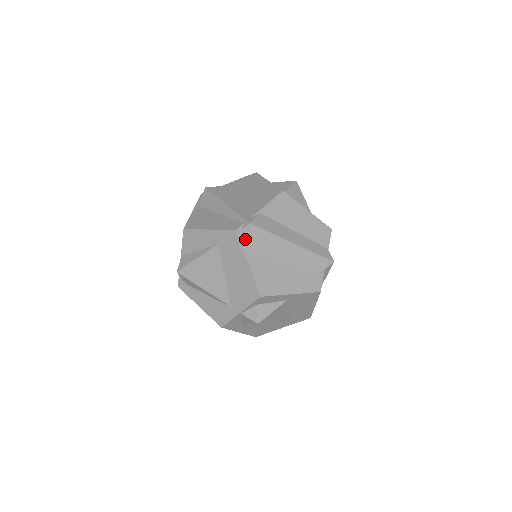
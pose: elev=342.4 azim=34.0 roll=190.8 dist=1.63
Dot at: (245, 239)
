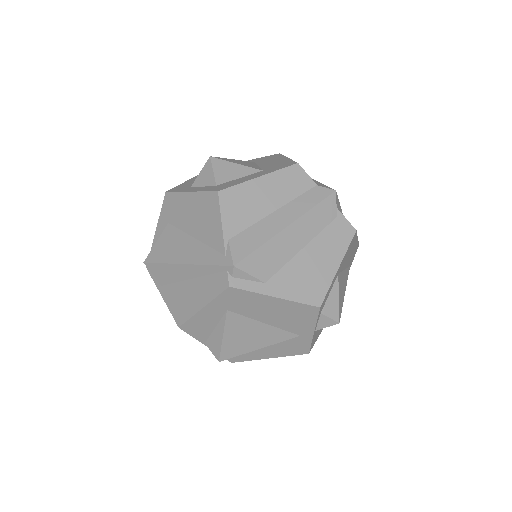
Dot at: (246, 282)
